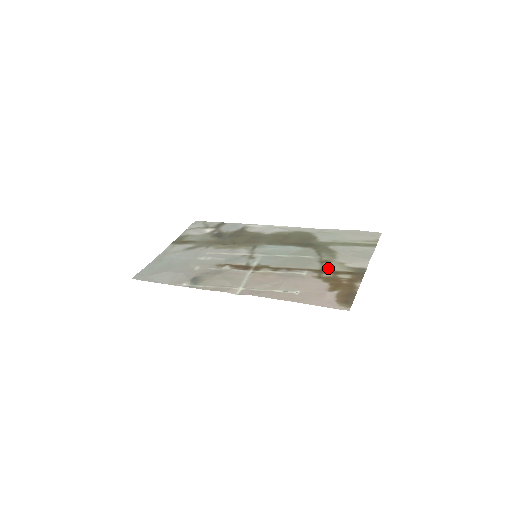
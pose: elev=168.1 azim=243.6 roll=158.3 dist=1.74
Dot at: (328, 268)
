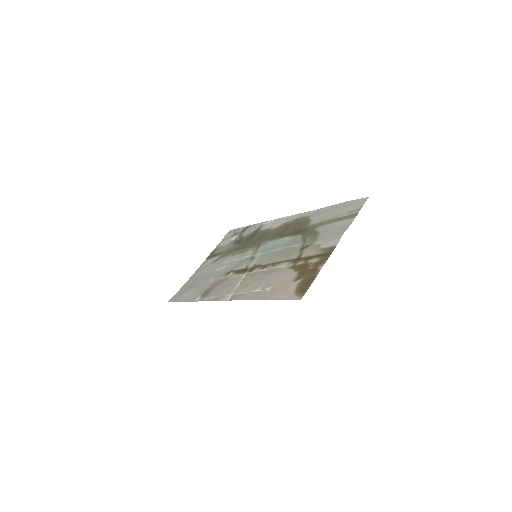
Dot at: (304, 254)
